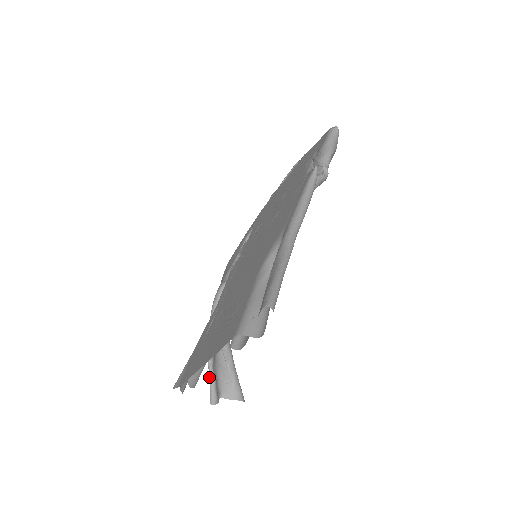
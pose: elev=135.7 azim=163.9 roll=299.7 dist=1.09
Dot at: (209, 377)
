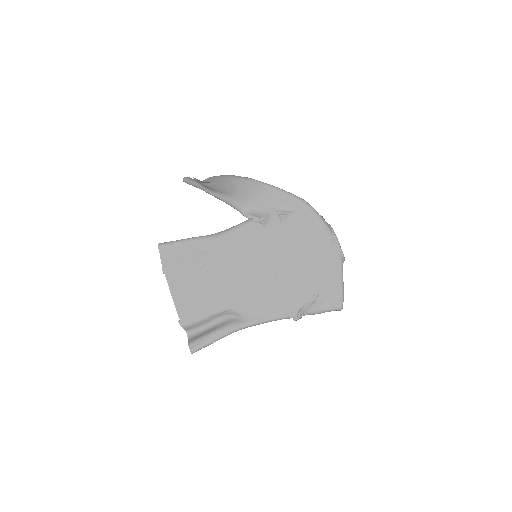
Dot at: (194, 185)
